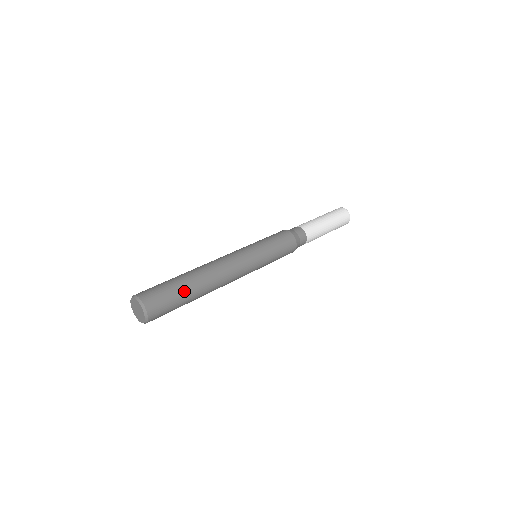
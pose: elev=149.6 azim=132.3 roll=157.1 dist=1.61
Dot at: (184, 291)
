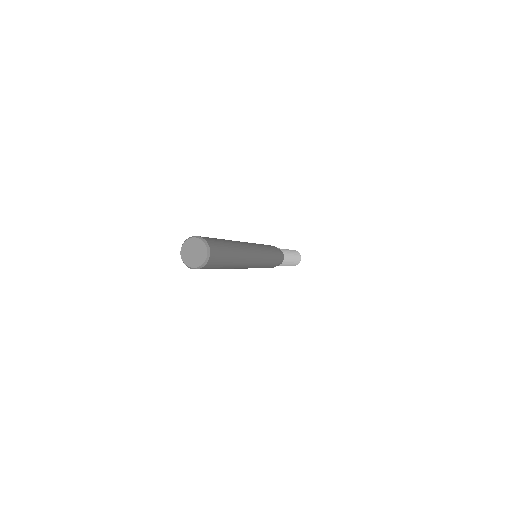
Dot at: (230, 258)
